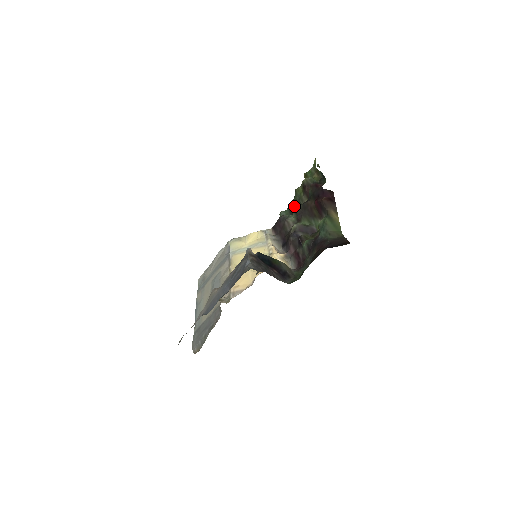
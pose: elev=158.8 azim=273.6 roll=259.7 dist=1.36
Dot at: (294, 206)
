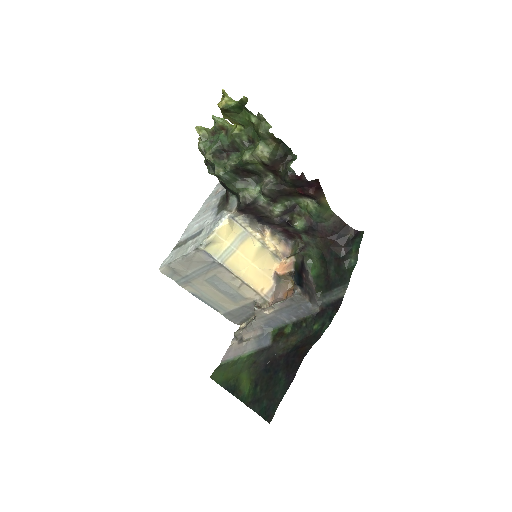
Dot at: (265, 192)
